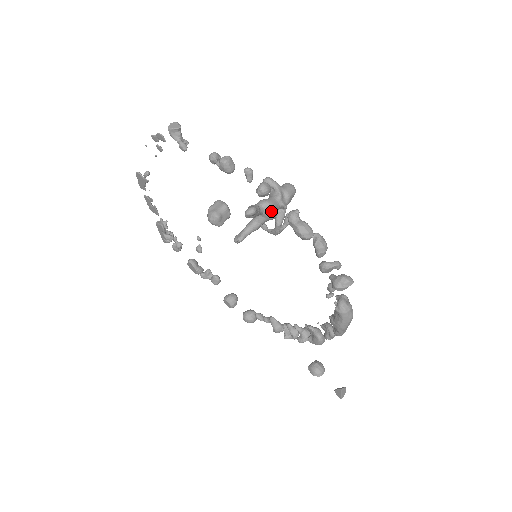
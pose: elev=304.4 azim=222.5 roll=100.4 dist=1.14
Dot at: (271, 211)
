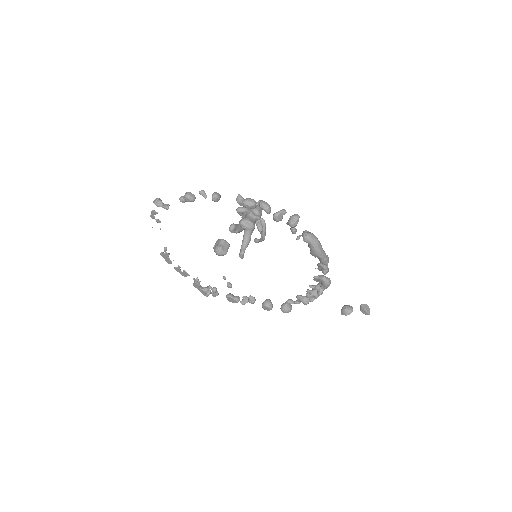
Dot at: (249, 223)
